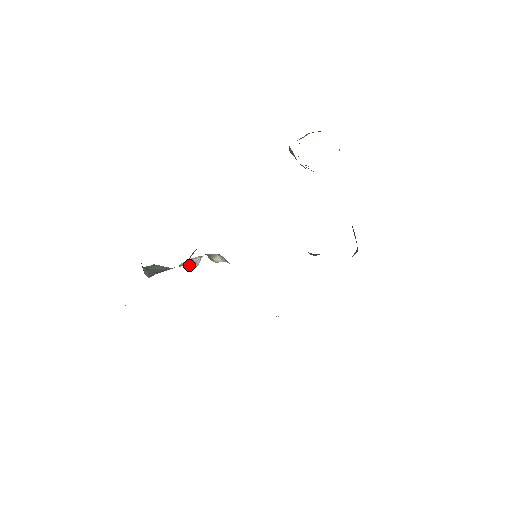
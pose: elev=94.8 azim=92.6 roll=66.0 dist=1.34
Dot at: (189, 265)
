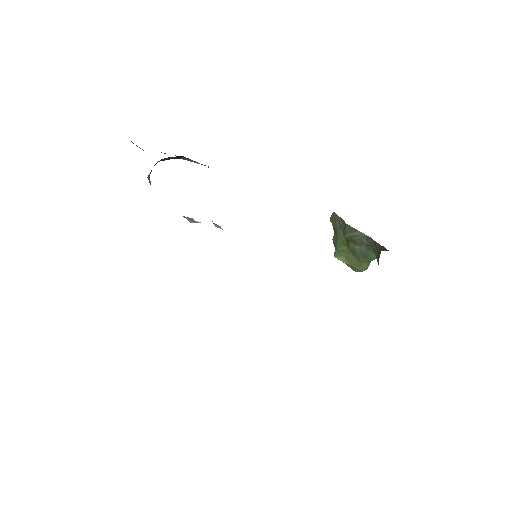
Dot at: (187, 218)
